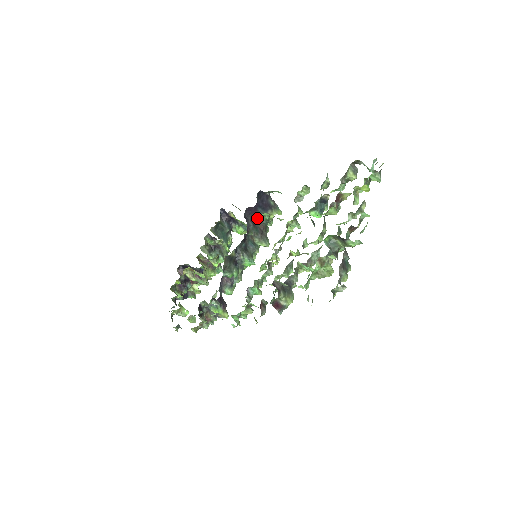
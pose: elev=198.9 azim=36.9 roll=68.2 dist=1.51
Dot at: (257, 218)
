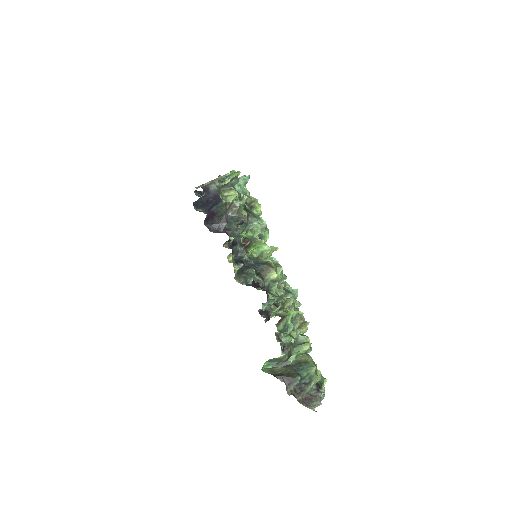
Dot at: (222, 212)
